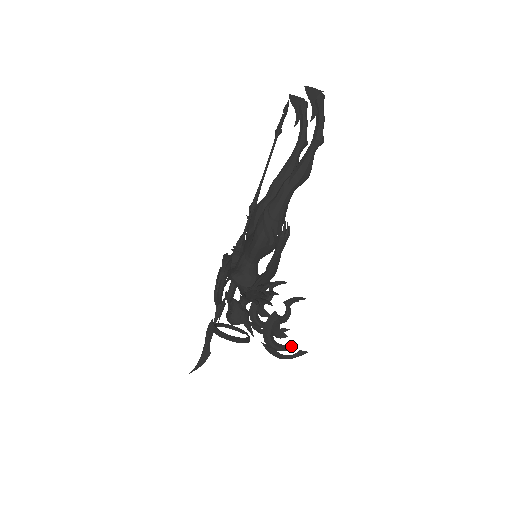
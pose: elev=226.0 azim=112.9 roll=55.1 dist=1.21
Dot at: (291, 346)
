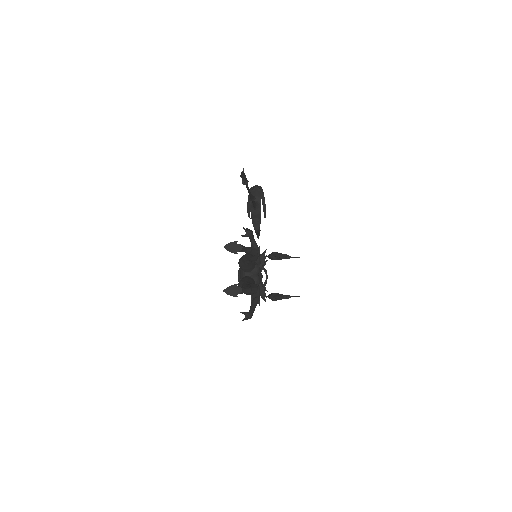
Dot at: occluded
